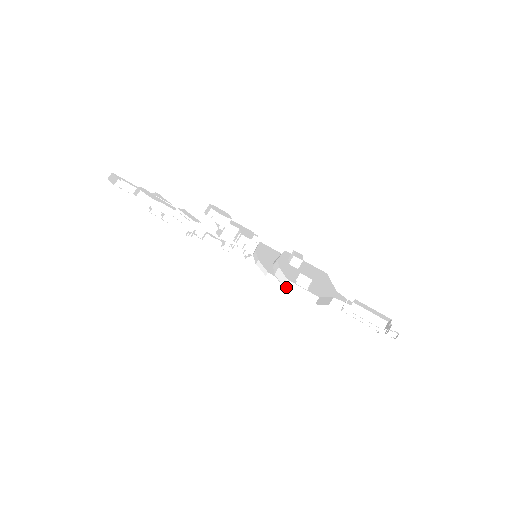
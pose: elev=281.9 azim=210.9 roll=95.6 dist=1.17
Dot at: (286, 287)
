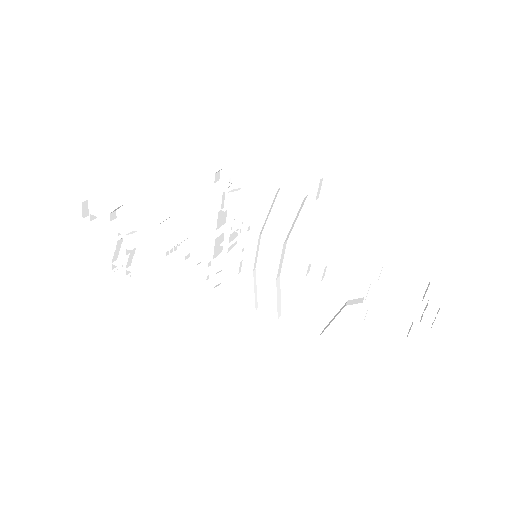
Dot at: (281, 320)
